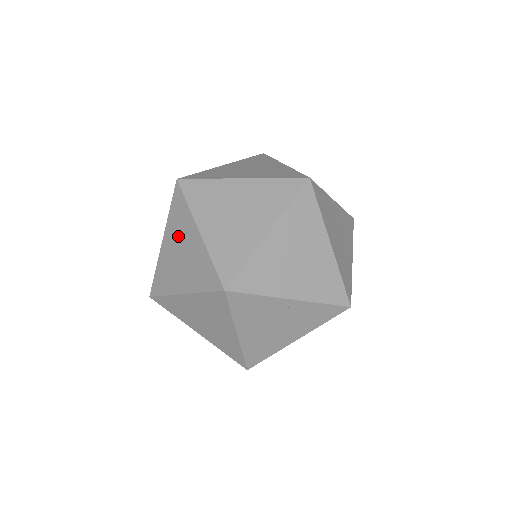
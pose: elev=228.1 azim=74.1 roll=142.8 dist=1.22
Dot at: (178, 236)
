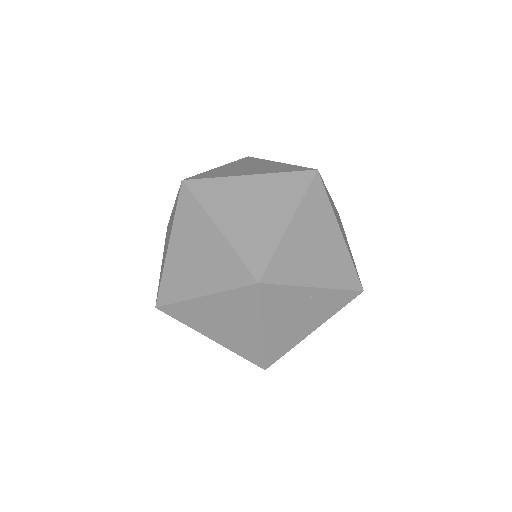
Dot at: (190, 238)
